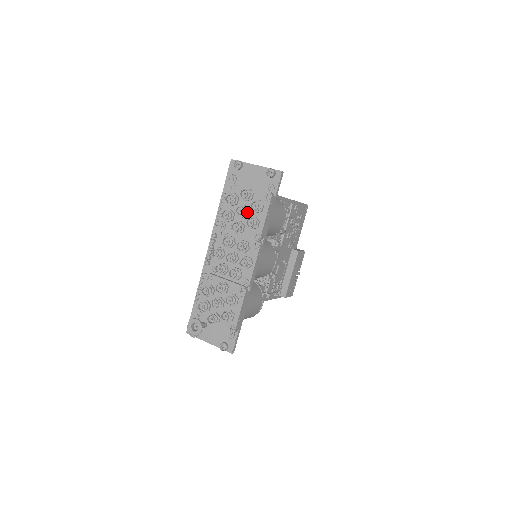
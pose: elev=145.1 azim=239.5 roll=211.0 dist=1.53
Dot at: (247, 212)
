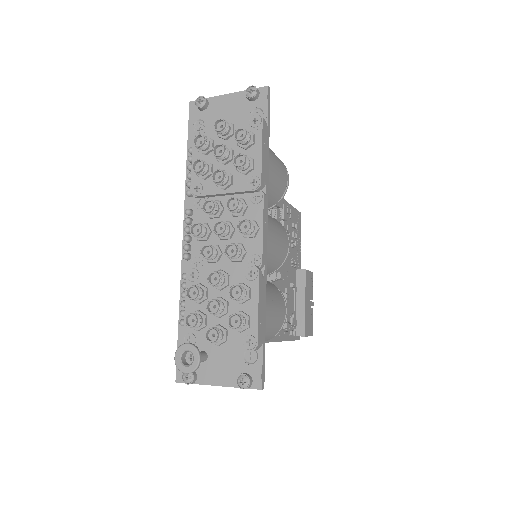
Dot at: (231, 153)
